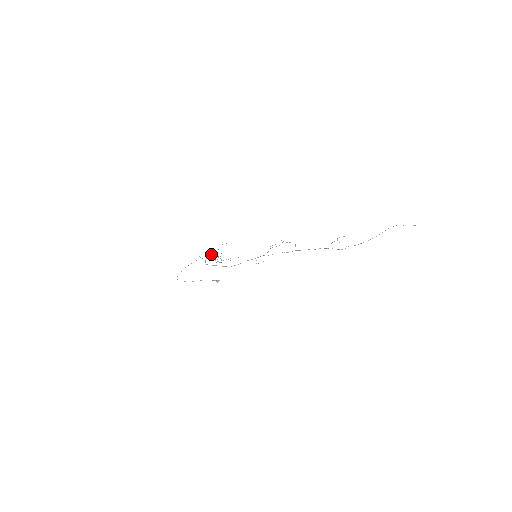
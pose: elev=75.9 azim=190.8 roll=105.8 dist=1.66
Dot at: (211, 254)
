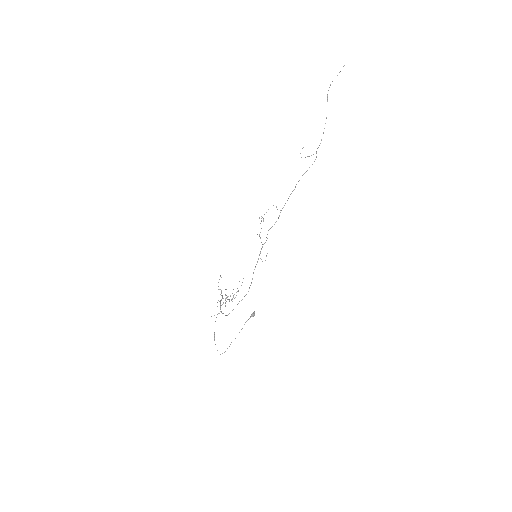
Dot at: (220, 301)
